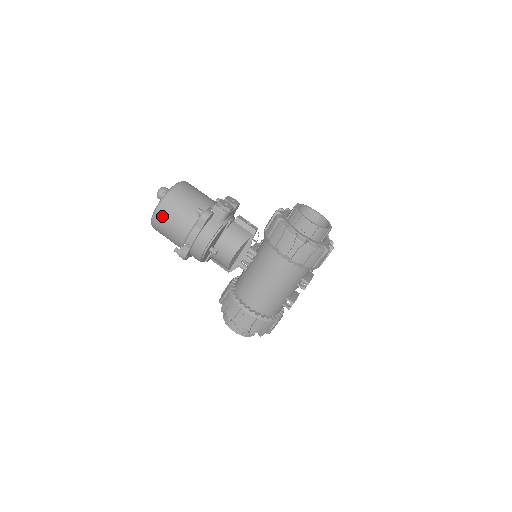
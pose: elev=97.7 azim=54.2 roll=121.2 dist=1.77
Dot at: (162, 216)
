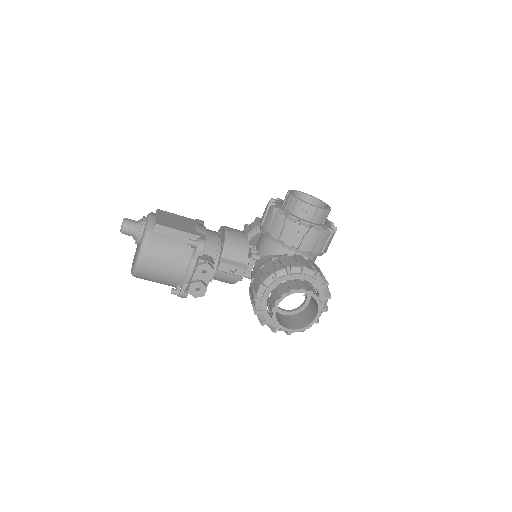
Dot at: occluded
